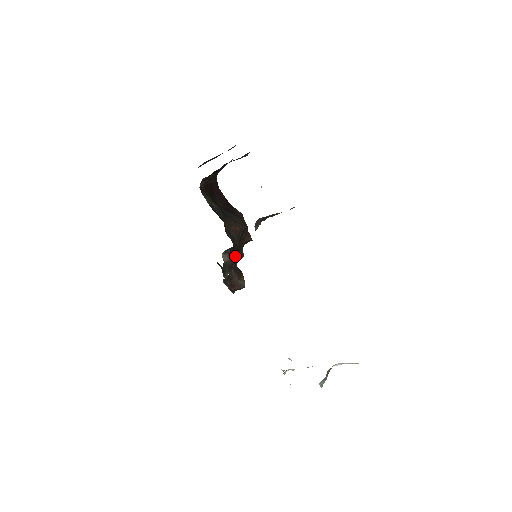
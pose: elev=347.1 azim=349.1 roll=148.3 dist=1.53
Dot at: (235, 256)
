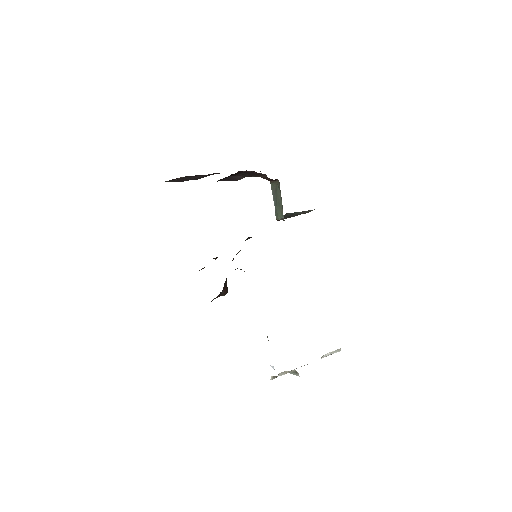
Dot at: occluded
